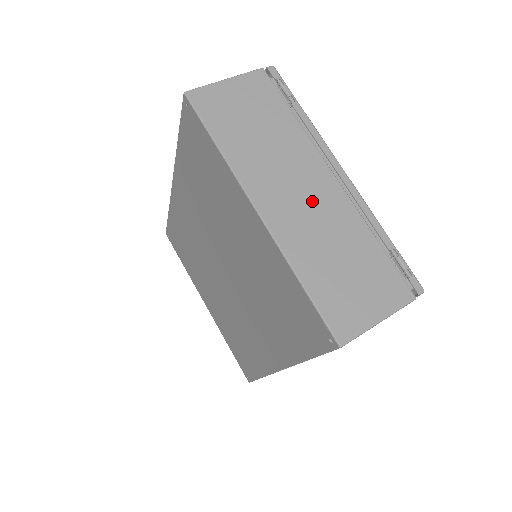
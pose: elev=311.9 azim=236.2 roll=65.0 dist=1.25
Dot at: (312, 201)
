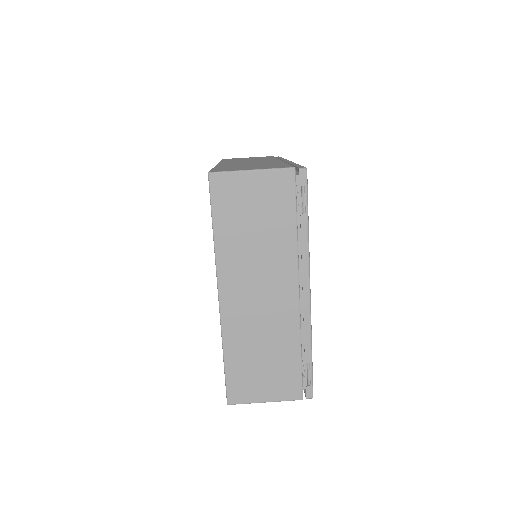
Dot at: (267, 305)
